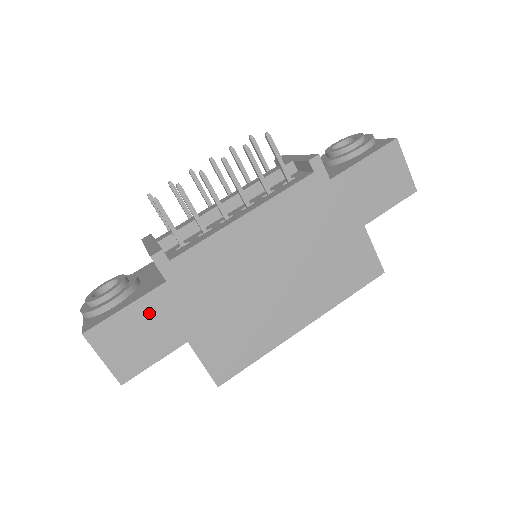
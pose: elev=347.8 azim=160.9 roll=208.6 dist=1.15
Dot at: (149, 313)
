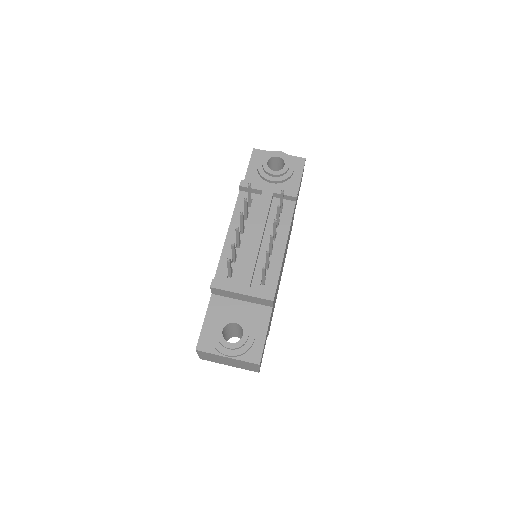
Dot at: occluded
